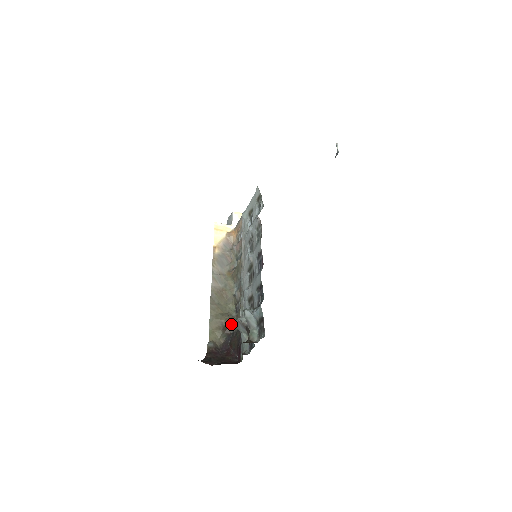
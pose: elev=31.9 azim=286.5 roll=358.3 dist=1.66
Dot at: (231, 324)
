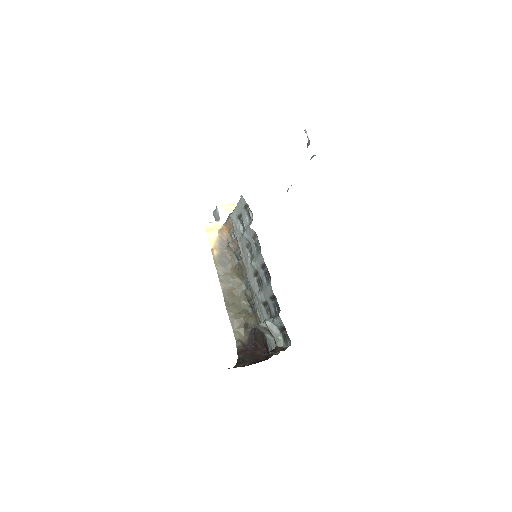
Dot at: (251, 321)
